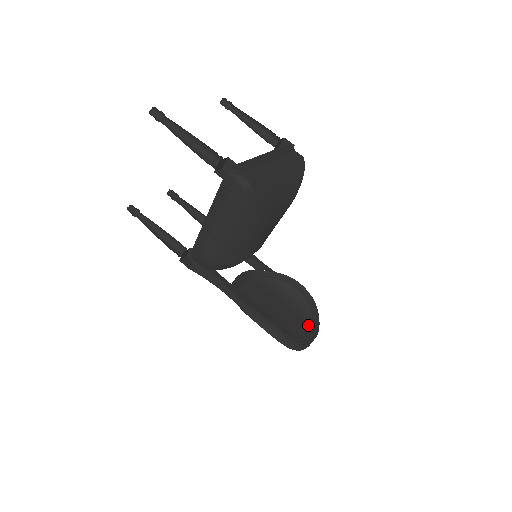
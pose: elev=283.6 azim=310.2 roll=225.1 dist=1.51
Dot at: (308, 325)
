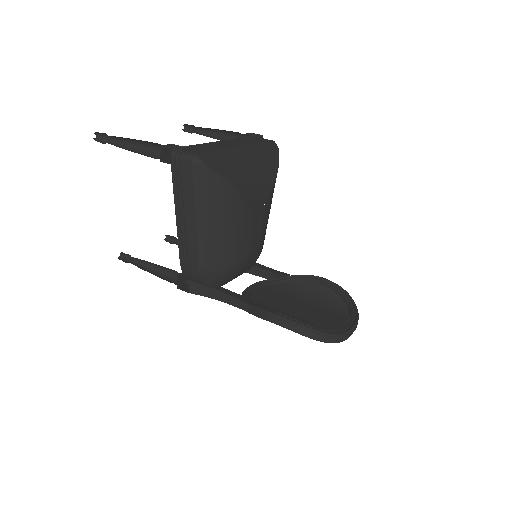
Dot at: (343, 316)
